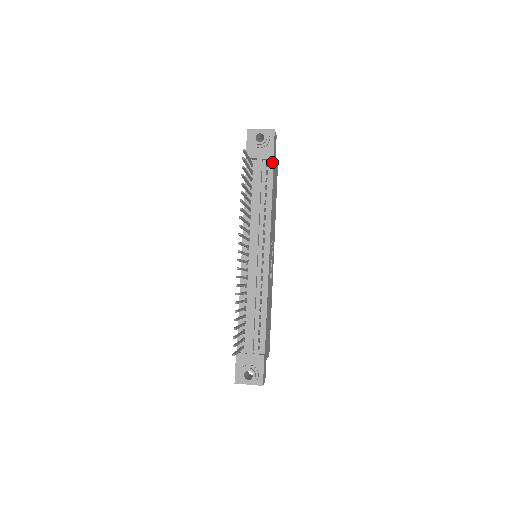
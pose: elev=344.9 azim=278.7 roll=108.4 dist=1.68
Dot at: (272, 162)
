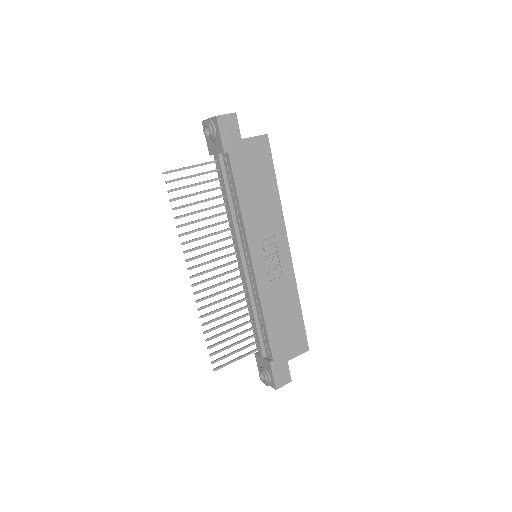
Dot at: (228, 155)
